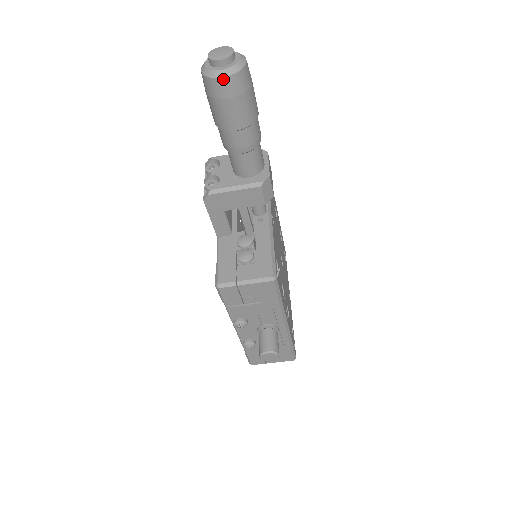
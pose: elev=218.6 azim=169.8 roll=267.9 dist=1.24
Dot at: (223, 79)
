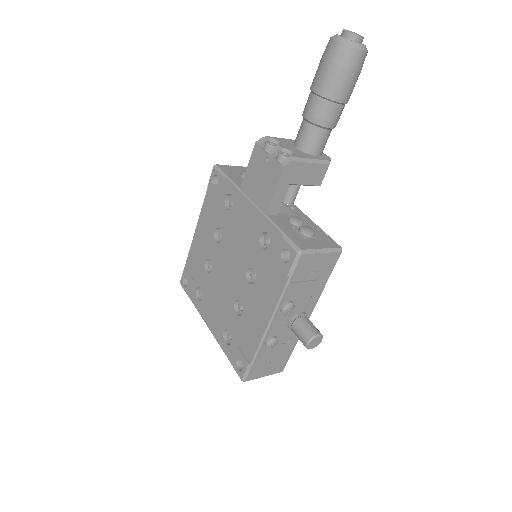
Dot at: (361, 52)
